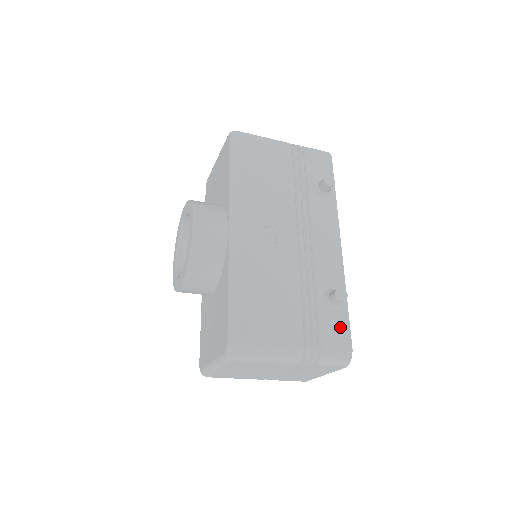
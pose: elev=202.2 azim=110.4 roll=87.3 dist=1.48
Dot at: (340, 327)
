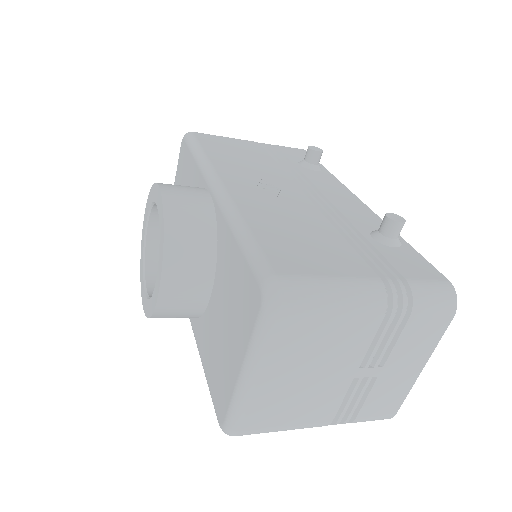
Dot at: (415, 261)
